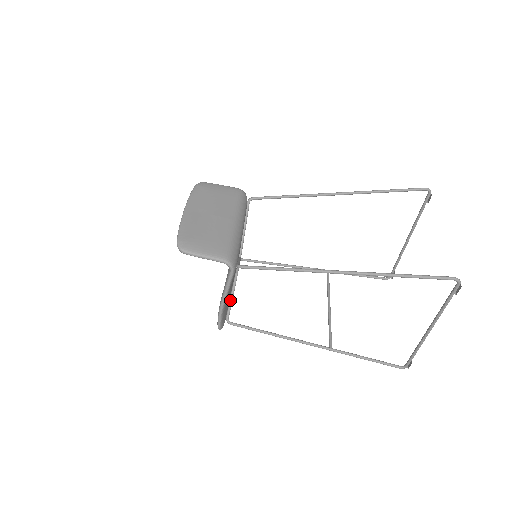
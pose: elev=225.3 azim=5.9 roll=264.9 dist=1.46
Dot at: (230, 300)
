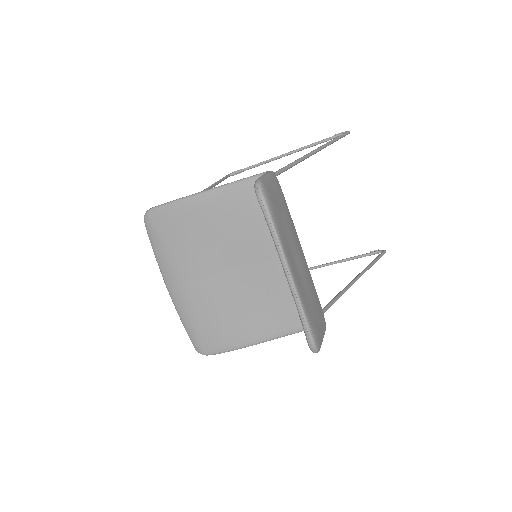
Dot at: occluded
